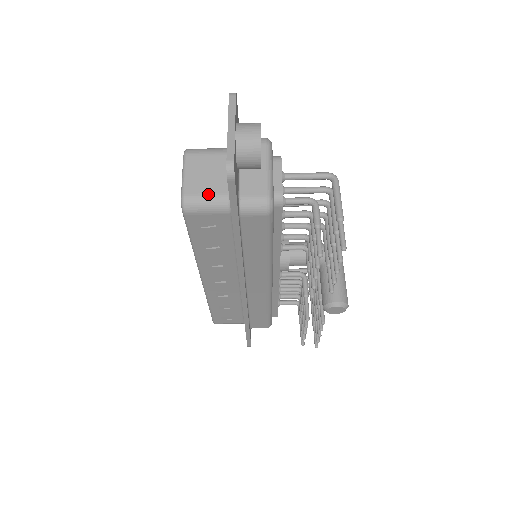
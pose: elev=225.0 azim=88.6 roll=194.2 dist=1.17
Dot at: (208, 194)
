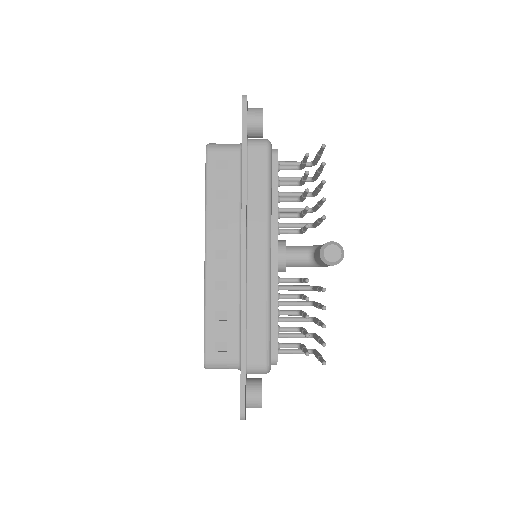
Dot at: occluded
